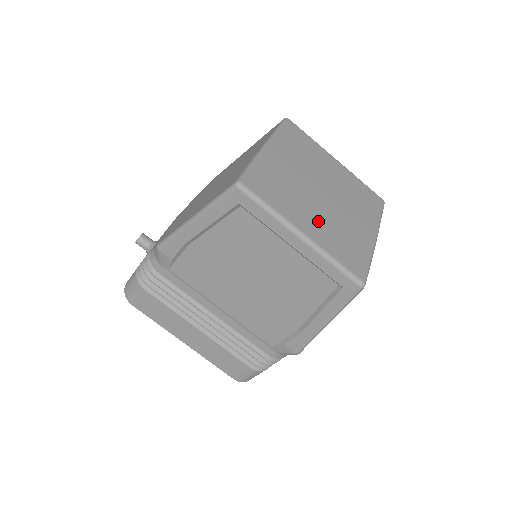
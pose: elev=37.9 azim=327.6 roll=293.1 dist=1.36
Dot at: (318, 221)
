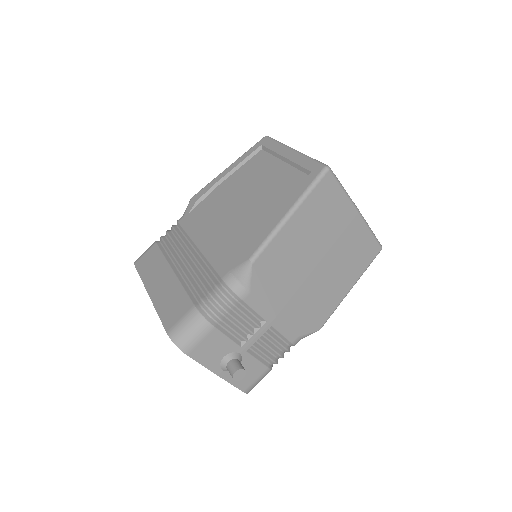
Dot at: occluded
